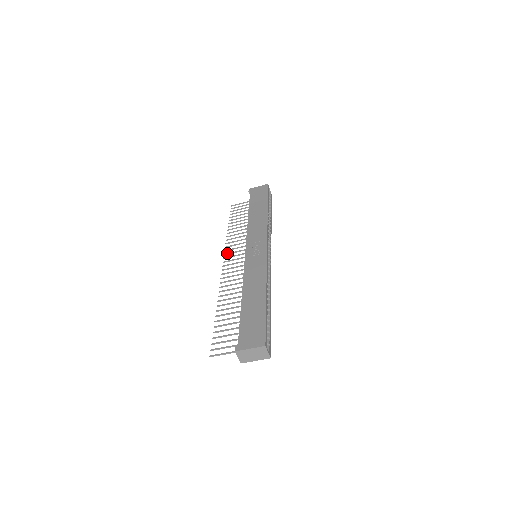
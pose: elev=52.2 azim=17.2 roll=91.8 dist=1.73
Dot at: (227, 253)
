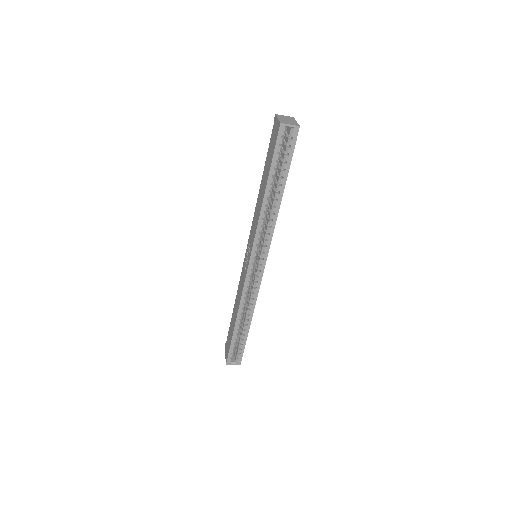
Dot at: occluded
